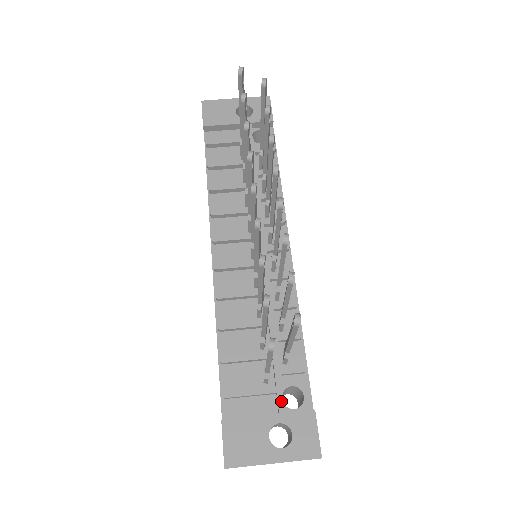
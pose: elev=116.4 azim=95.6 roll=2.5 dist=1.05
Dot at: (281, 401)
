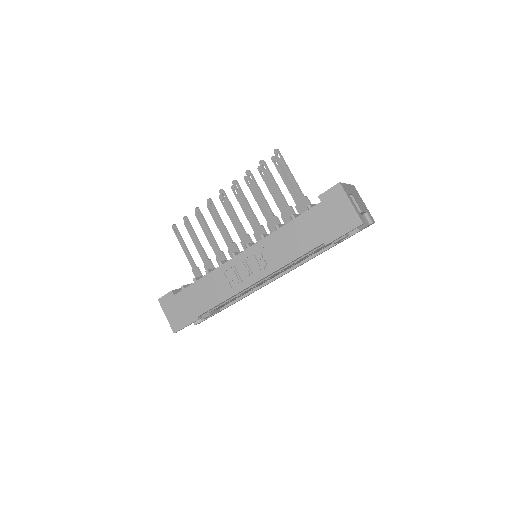
Dot at: occluded
